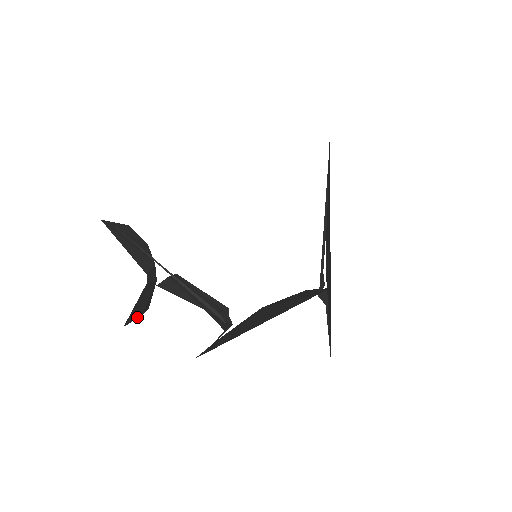
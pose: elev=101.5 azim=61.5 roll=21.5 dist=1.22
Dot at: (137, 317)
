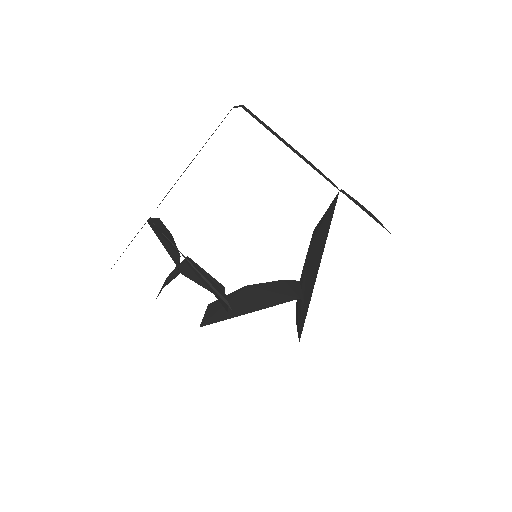
Dot at: occluded
